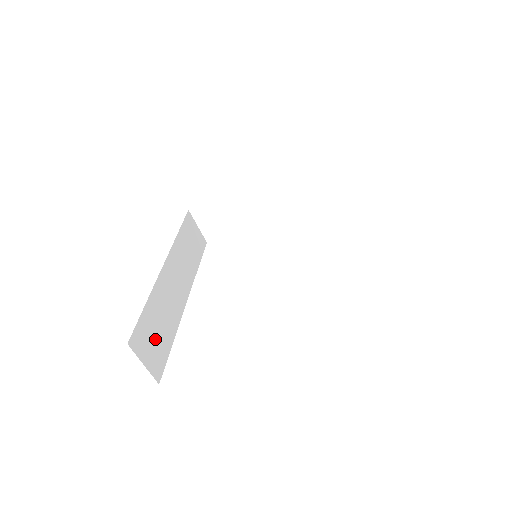
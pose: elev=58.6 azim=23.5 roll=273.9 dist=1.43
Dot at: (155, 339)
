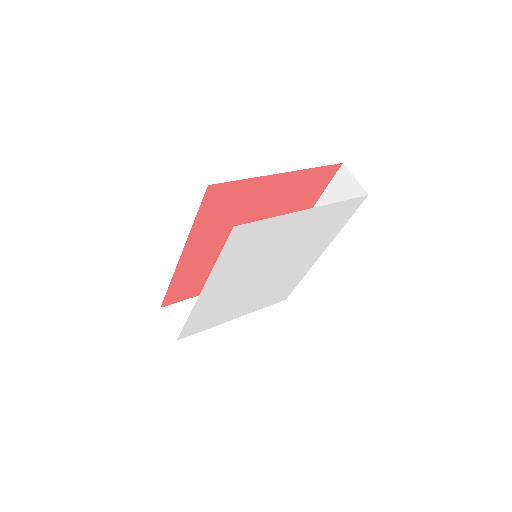
Dot at: occluded
